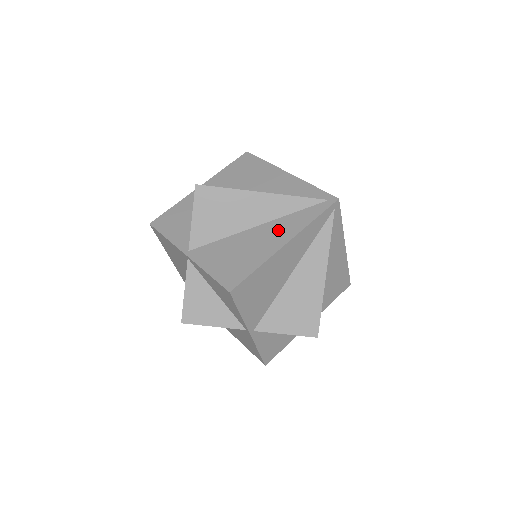
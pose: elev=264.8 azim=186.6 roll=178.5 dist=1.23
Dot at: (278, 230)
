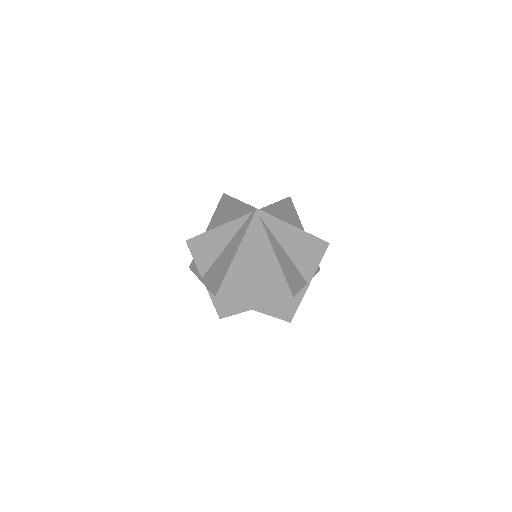
Dot at: (233, 246)
